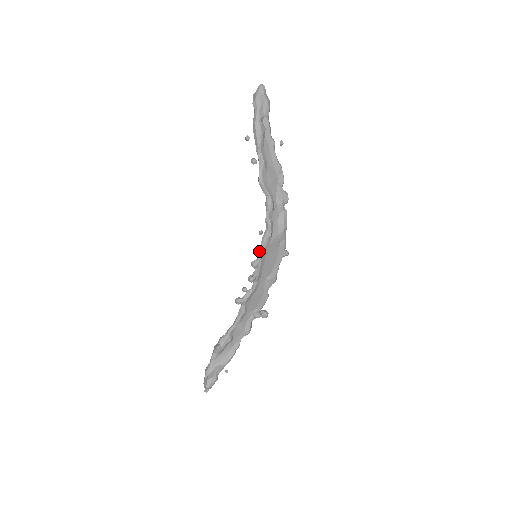
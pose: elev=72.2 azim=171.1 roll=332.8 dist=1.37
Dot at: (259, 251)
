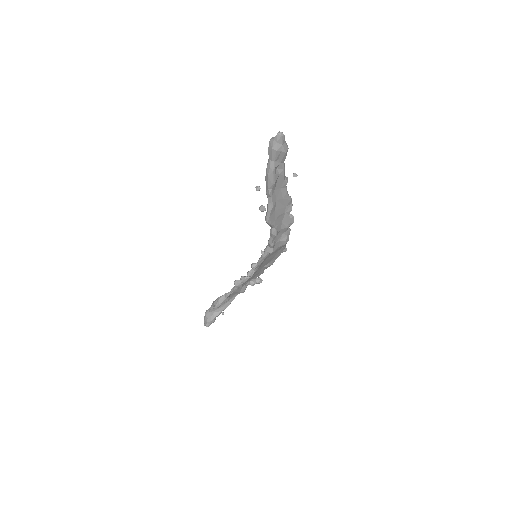
Dot at: (259, 260)
